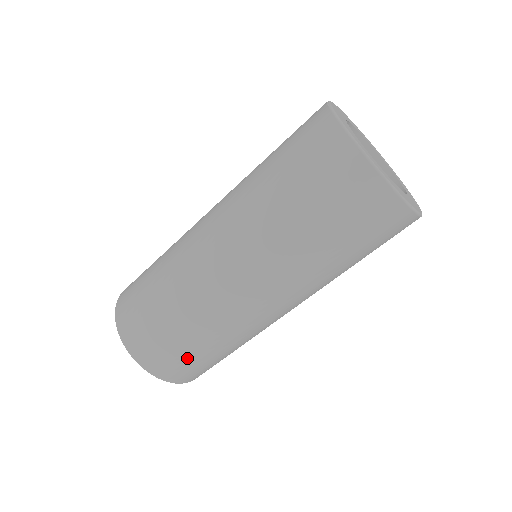
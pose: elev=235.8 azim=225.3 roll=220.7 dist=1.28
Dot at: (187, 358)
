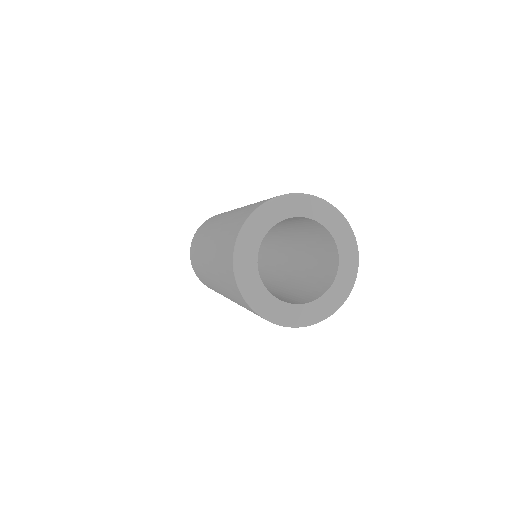
Dot at: occluded
